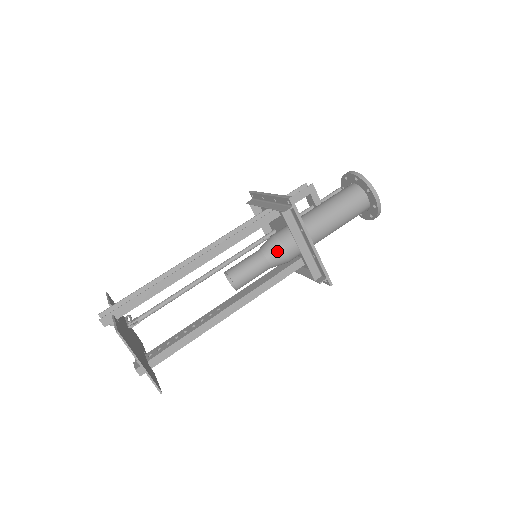
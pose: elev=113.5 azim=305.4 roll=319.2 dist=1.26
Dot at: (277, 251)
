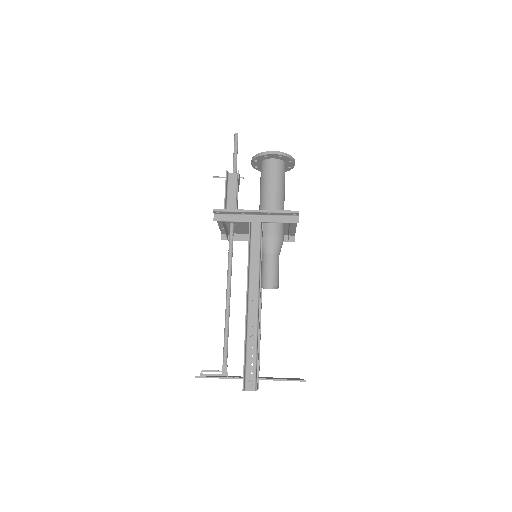
Dot at: (281, 246)
